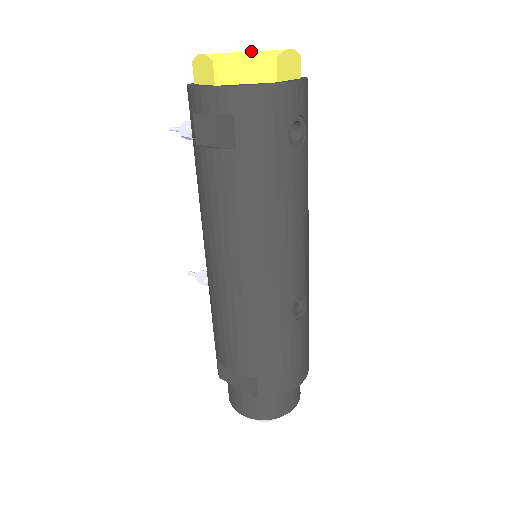
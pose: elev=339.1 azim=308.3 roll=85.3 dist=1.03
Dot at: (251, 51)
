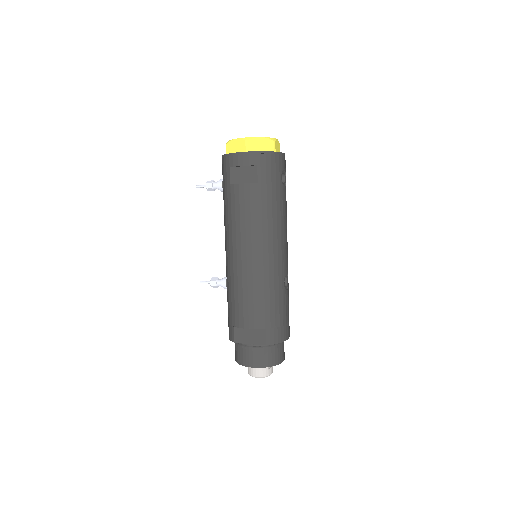
Dot at: (264, 137)
